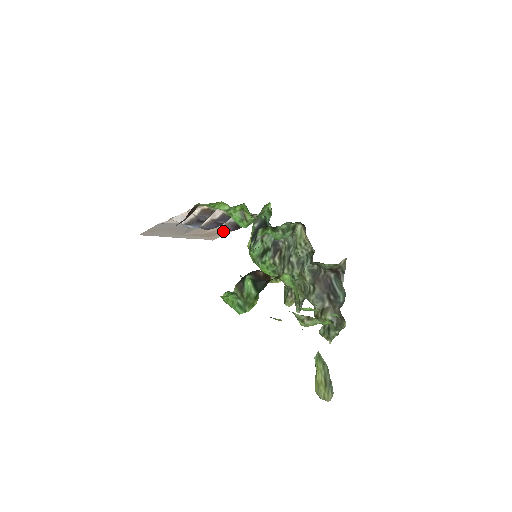
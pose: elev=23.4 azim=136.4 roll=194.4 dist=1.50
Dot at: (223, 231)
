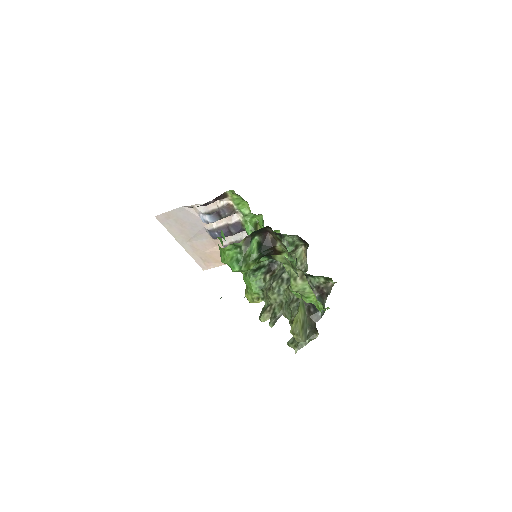
Dot at: occluded
